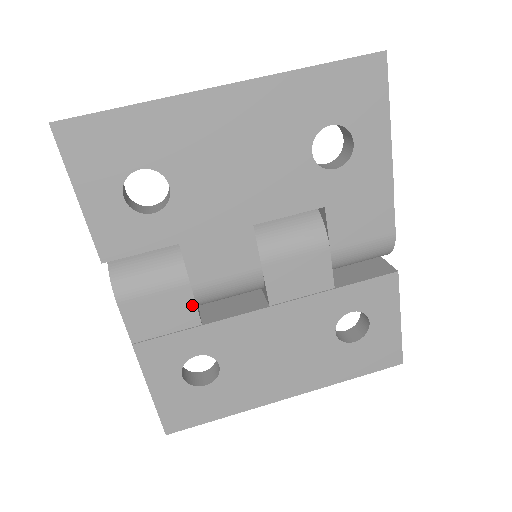
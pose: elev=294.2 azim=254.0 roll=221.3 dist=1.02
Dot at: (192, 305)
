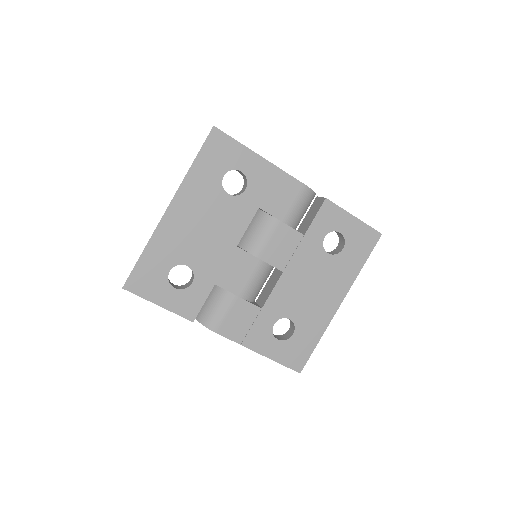
Dot at: (248, 304)
